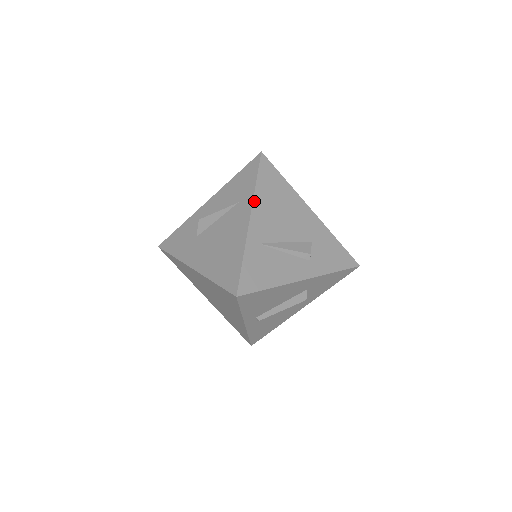
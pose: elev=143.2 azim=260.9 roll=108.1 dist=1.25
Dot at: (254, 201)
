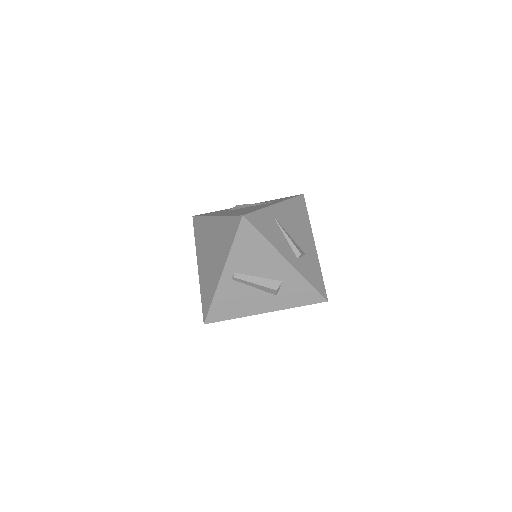
Dot at: (284, 202)
